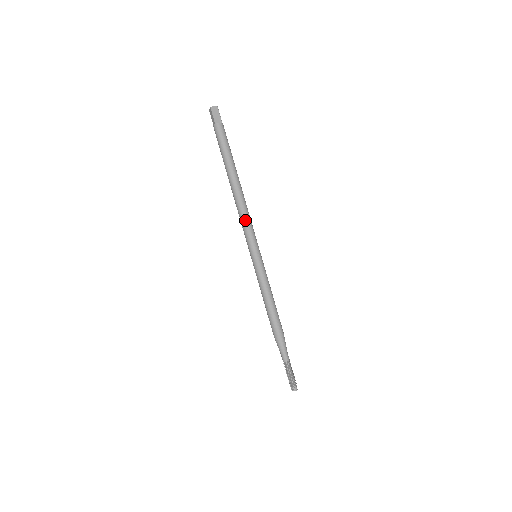
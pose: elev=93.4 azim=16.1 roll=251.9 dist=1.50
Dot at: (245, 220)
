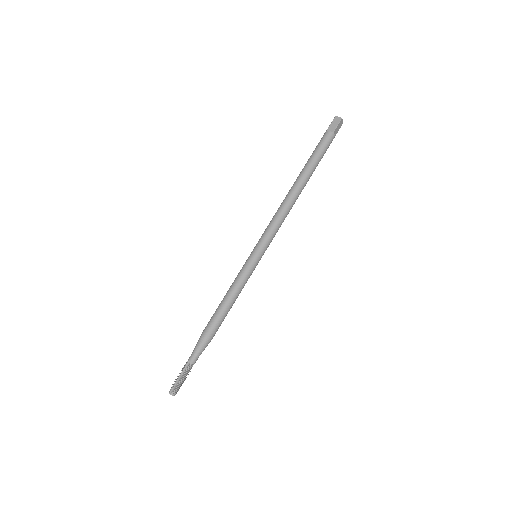
Dot at: (280, 222)
